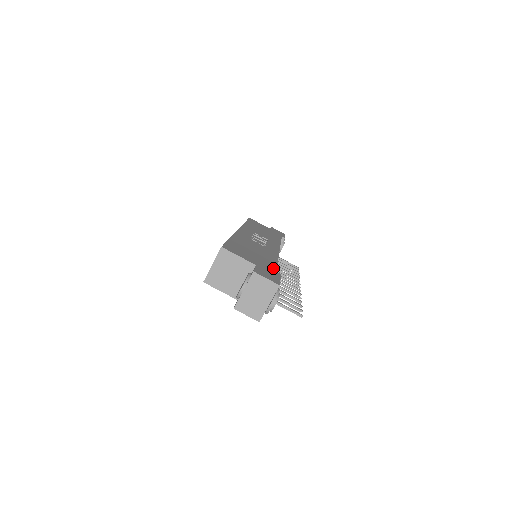
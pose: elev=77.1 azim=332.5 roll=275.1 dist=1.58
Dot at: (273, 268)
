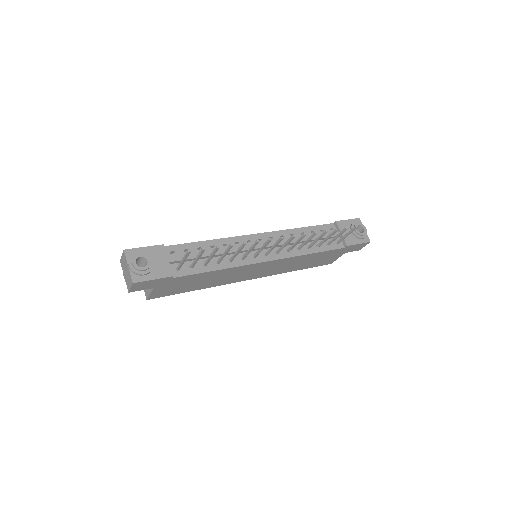
Dot at: (168, 247)
